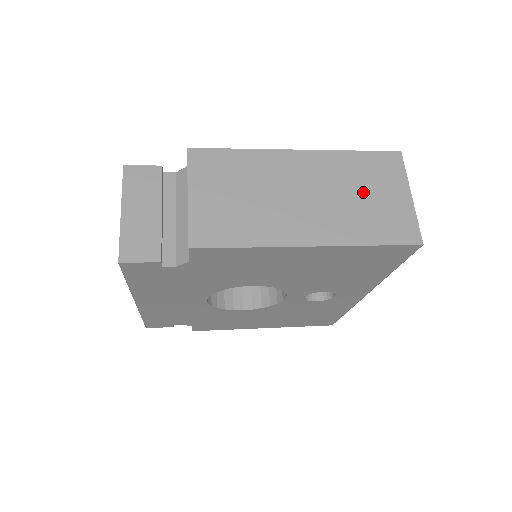
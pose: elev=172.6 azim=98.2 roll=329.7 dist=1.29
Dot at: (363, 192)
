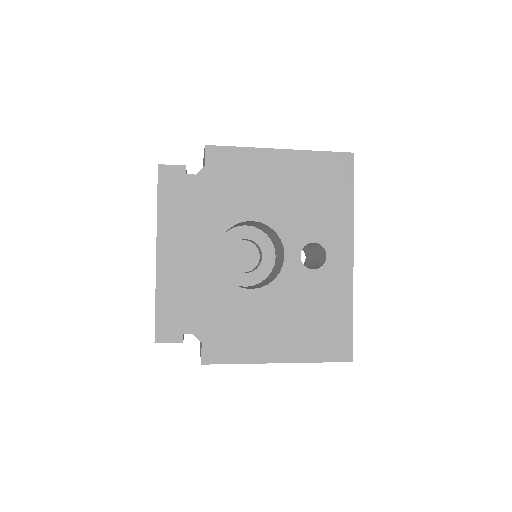
Dot at: occluded
